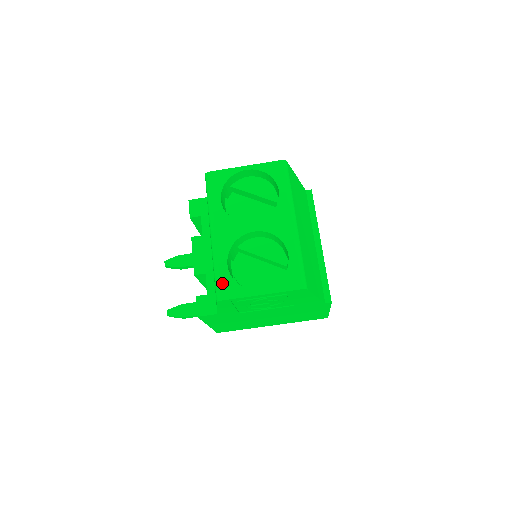
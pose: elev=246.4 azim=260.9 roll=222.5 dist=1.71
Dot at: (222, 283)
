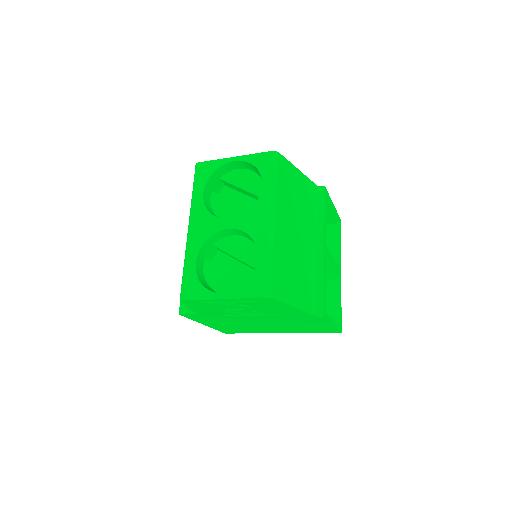
Dot at: (187, 282)
